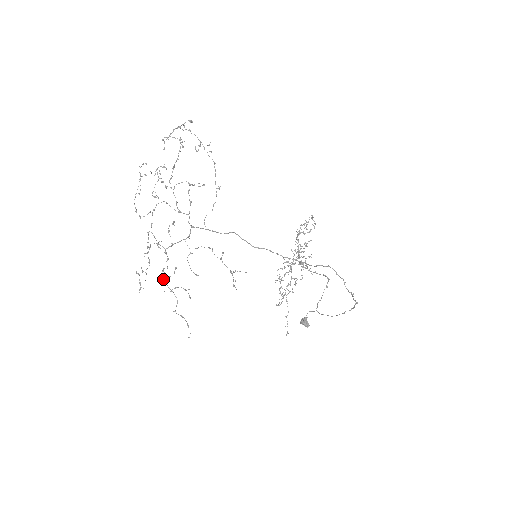
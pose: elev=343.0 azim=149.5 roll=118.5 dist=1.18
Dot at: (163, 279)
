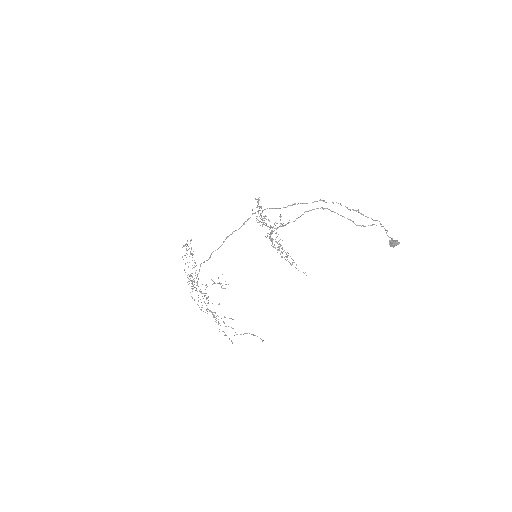
Dot at: occluded
